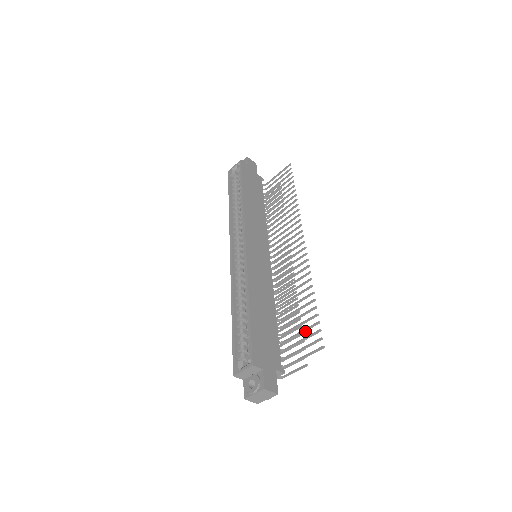
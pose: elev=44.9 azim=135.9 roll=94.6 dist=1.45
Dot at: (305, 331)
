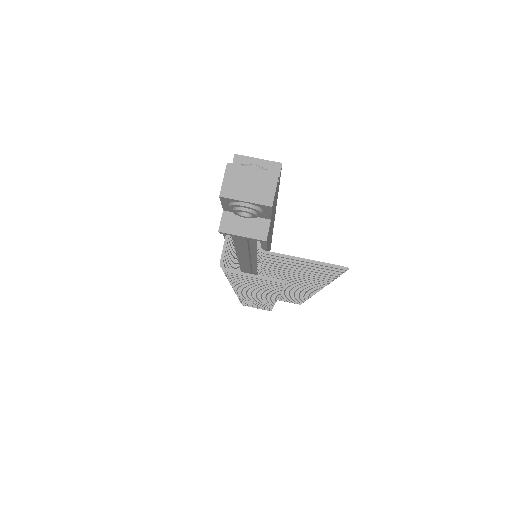
Dot at: (309, 270)
